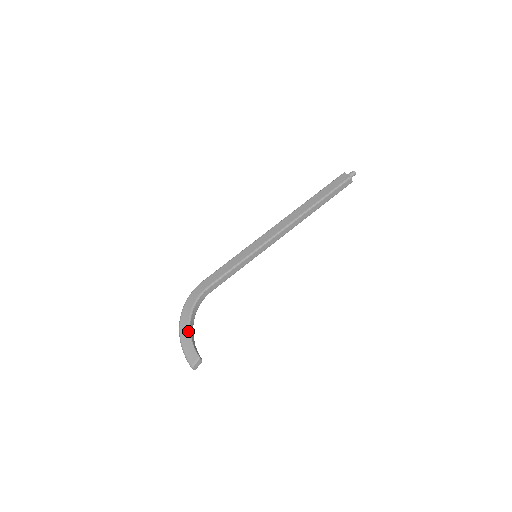
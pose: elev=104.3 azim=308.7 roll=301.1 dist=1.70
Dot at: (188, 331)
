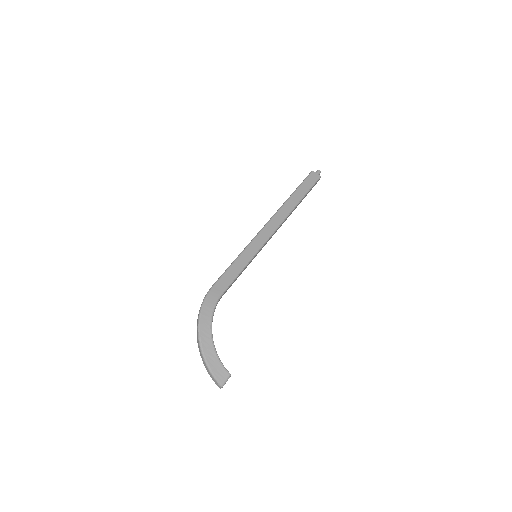
Dot at: (213, 347)
